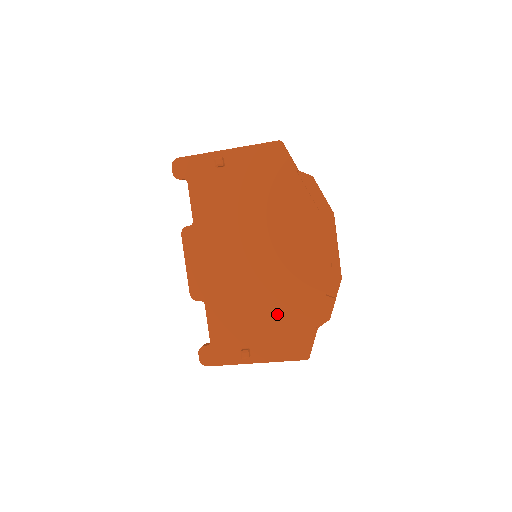
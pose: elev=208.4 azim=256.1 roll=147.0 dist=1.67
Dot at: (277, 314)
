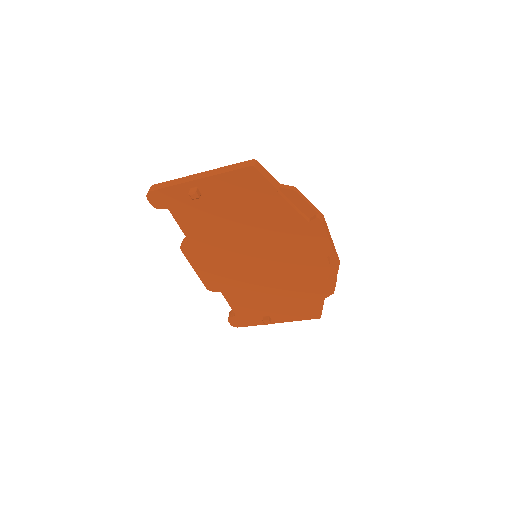
Dot at: (287, 294)
